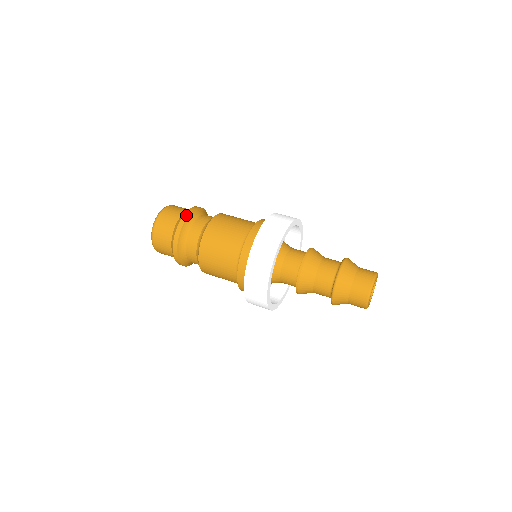
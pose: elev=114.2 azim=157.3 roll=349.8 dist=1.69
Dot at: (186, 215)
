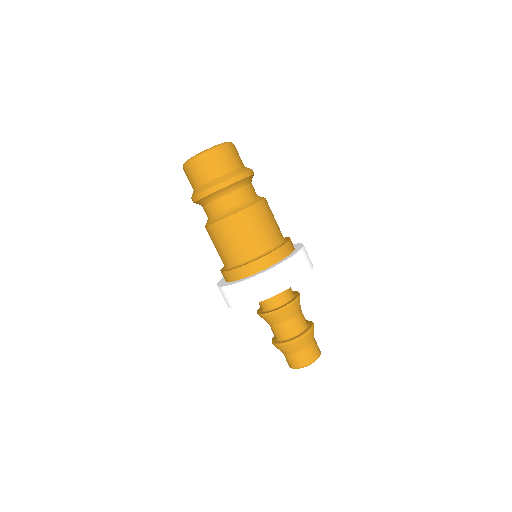
Dot at: (224, 185)
